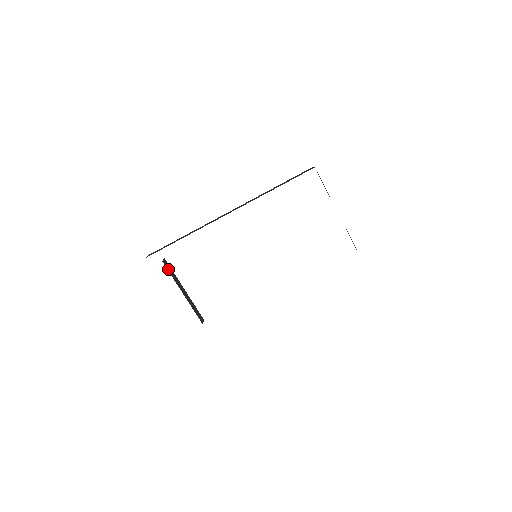
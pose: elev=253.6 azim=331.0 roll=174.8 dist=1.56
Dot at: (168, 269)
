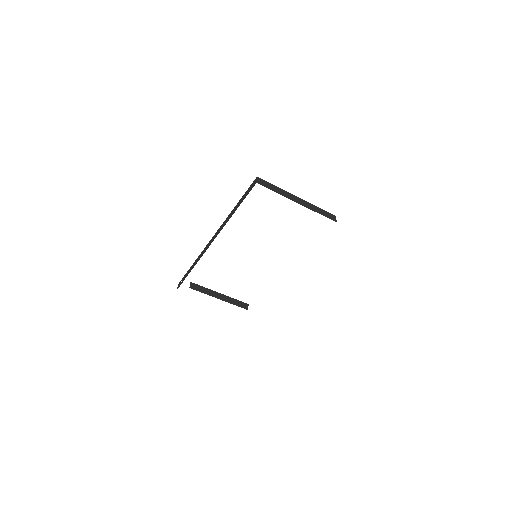
Dot at: (198, 290)
